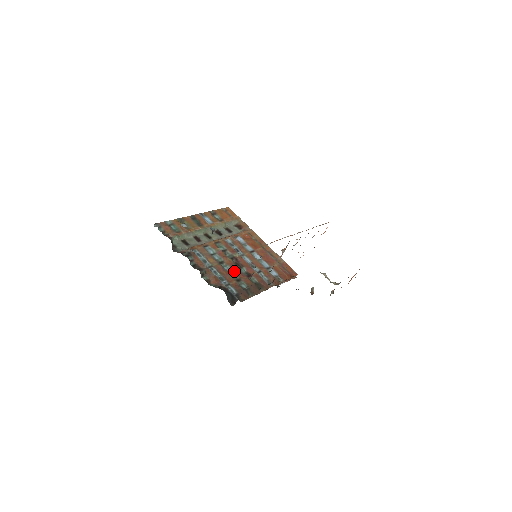
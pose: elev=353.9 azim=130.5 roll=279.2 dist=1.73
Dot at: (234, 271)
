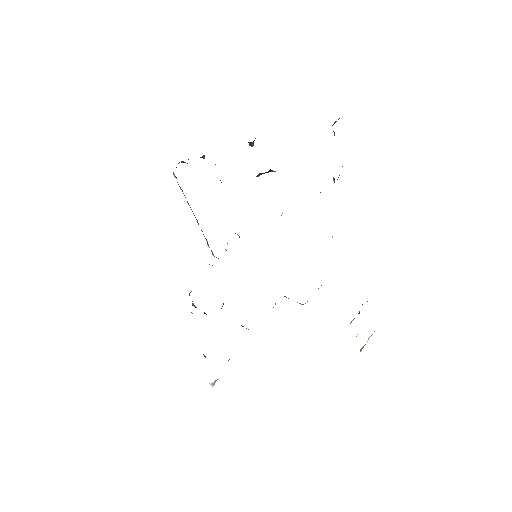
Dot at: occluded
